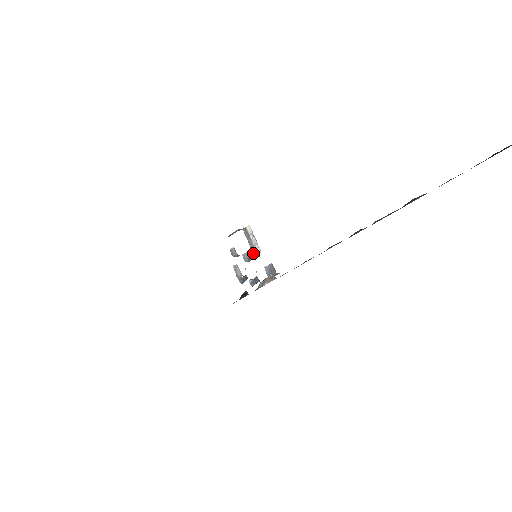
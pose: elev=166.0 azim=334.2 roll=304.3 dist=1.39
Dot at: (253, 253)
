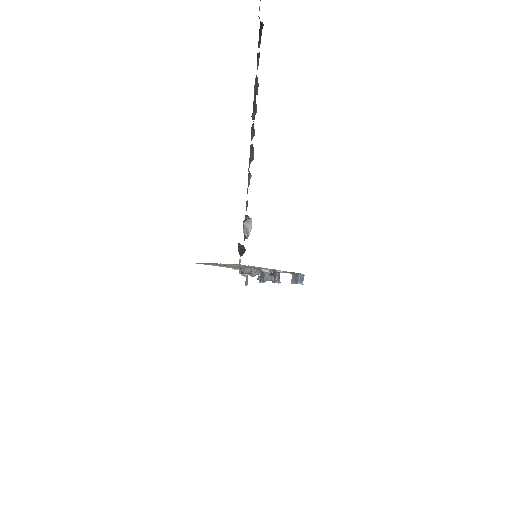
Dot at: occluded
